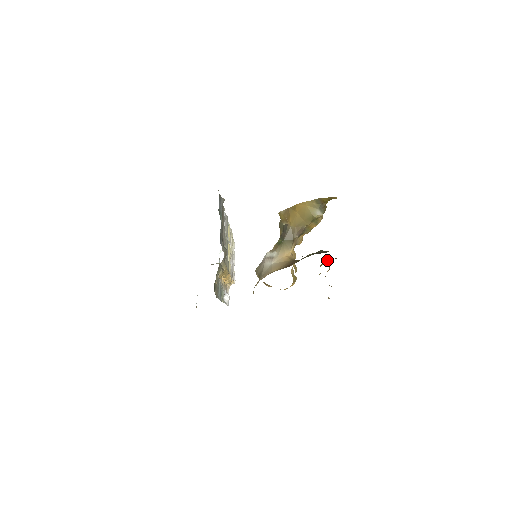
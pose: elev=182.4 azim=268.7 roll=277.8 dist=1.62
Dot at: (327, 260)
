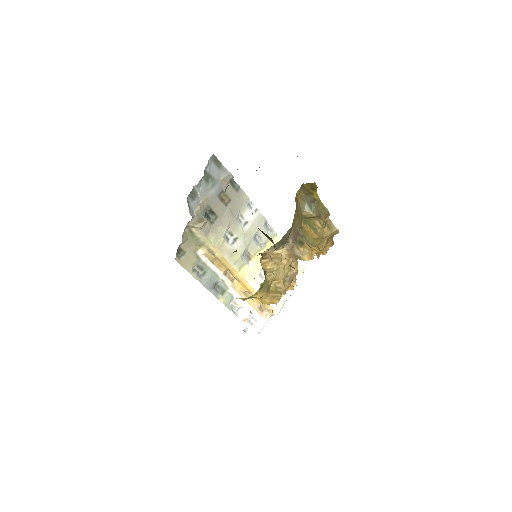
Dot at: occluded
